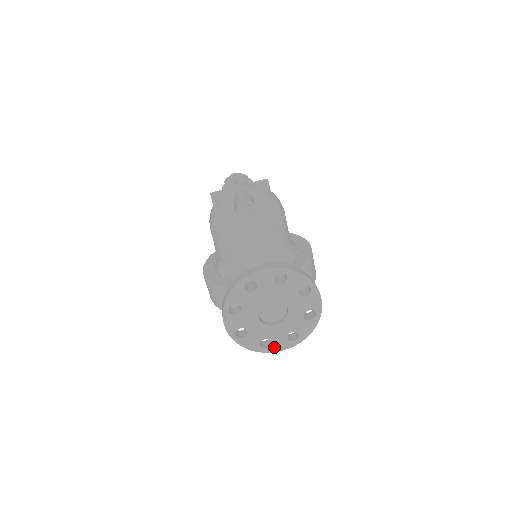
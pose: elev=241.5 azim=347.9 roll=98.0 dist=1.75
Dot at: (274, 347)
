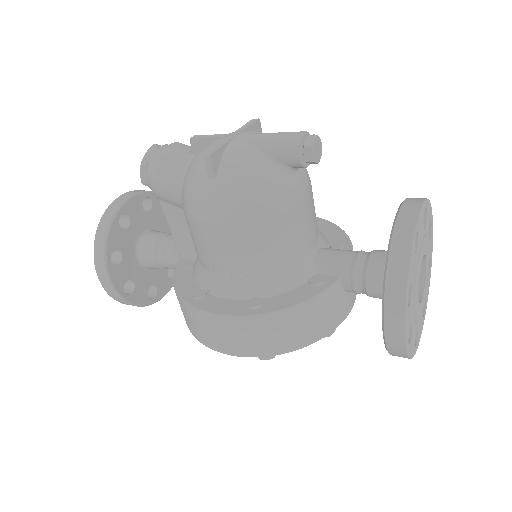
Dot at: (418, 337)
